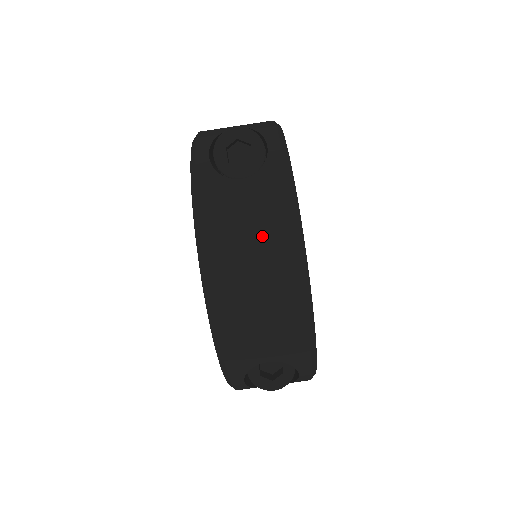
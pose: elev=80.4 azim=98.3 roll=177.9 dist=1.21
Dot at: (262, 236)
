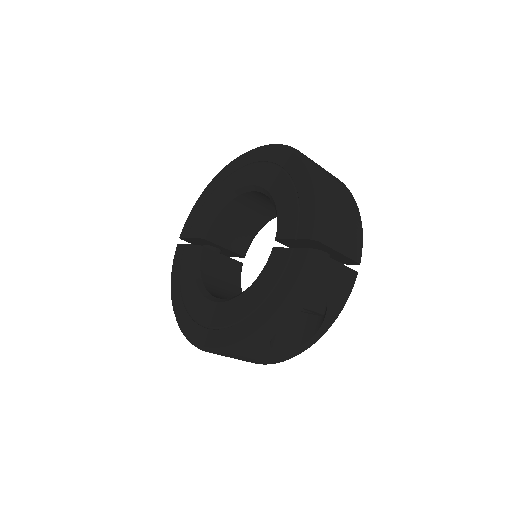
Dot at: (250, 361)
